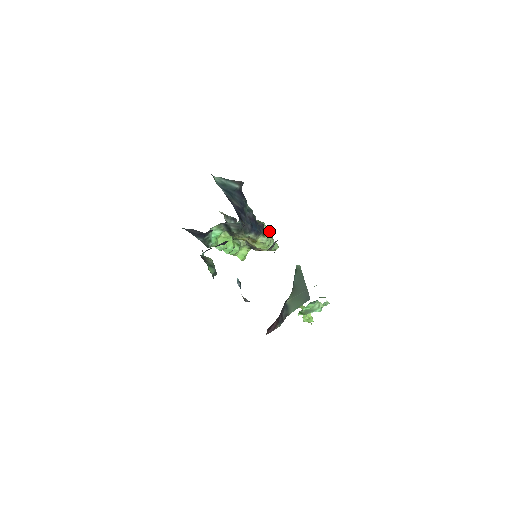
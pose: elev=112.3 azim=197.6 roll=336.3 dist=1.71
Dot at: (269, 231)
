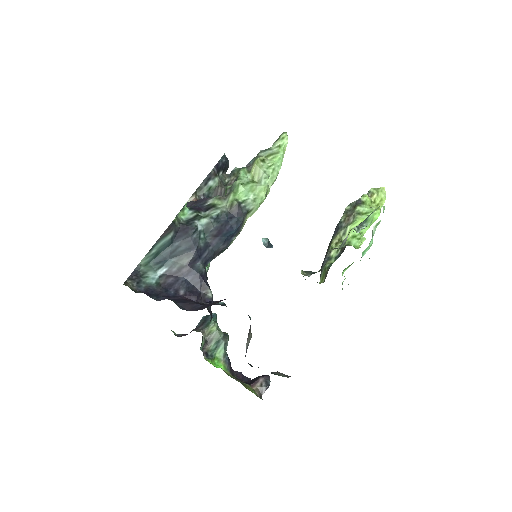
Dot at: (256, 165)
